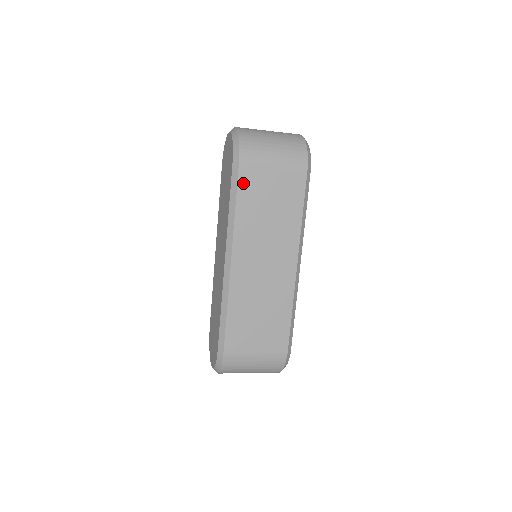
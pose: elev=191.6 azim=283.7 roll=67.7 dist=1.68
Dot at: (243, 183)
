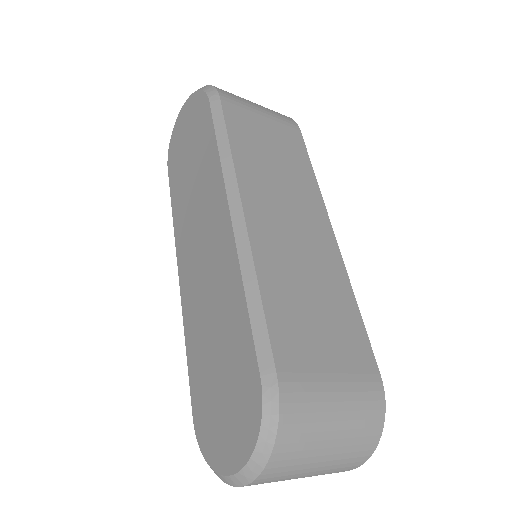
Dot at: (231, 117)
